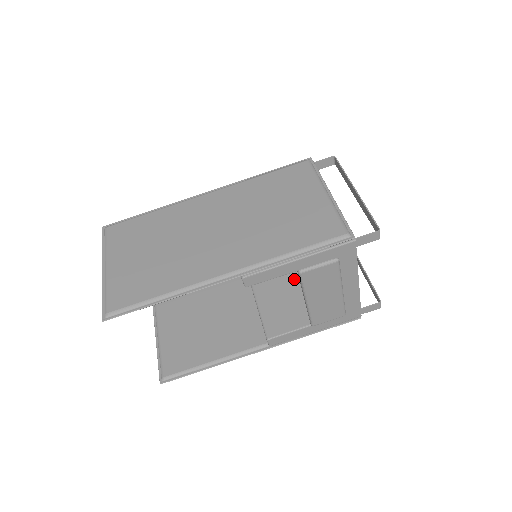
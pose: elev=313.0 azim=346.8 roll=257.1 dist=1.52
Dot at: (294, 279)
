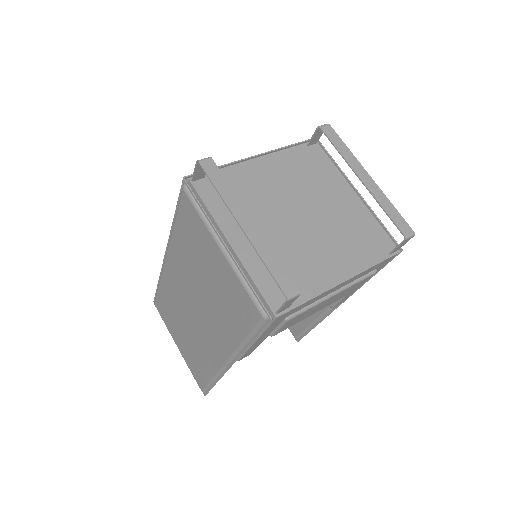
Dot at: occluded
